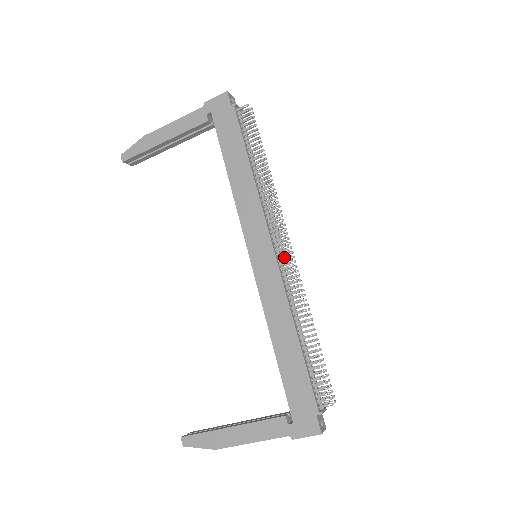
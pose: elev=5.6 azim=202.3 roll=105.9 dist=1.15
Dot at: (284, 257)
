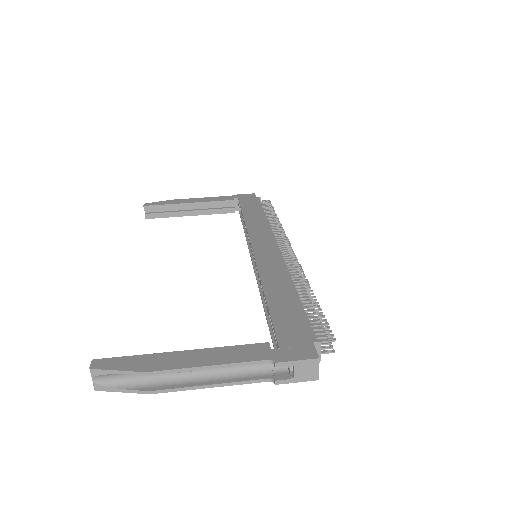
Dot at: (287, 253)
